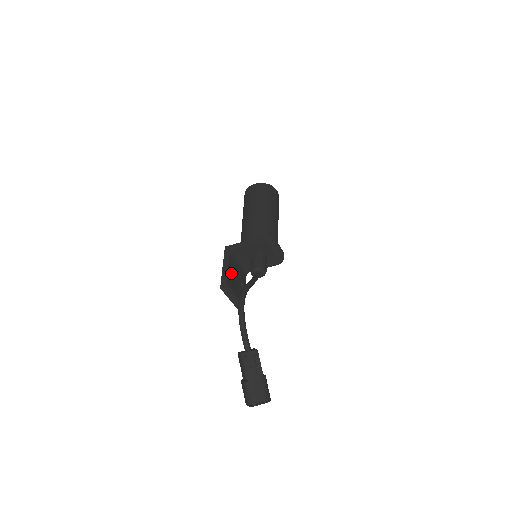
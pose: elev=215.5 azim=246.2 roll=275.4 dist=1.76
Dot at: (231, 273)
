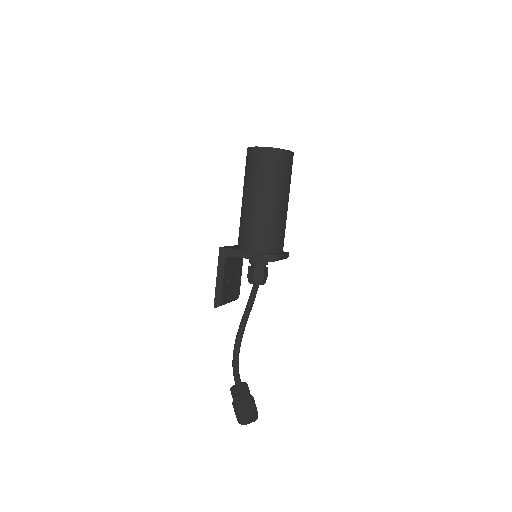
Dot at: (226, 283)
